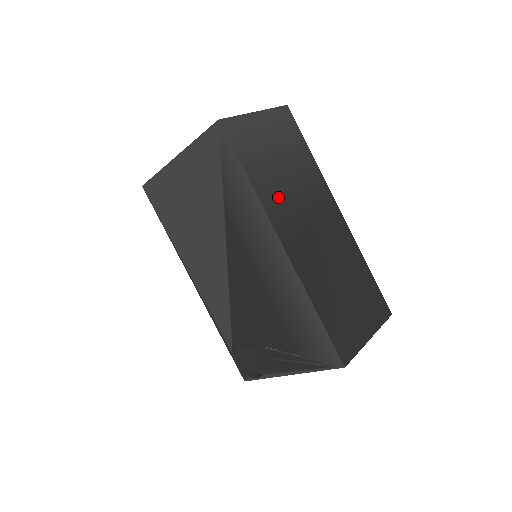
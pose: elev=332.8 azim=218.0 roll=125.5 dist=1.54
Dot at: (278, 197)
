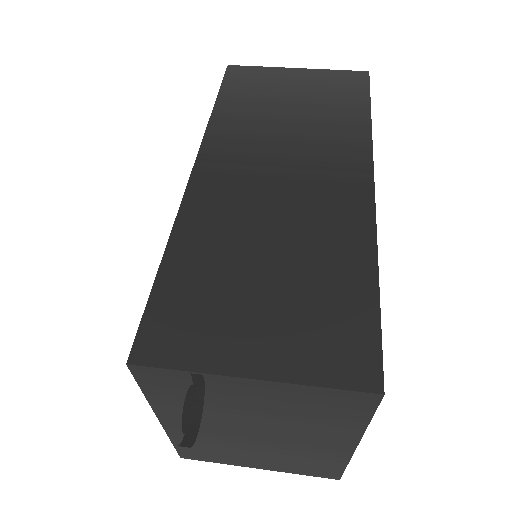
Dot at: (244, 132)
